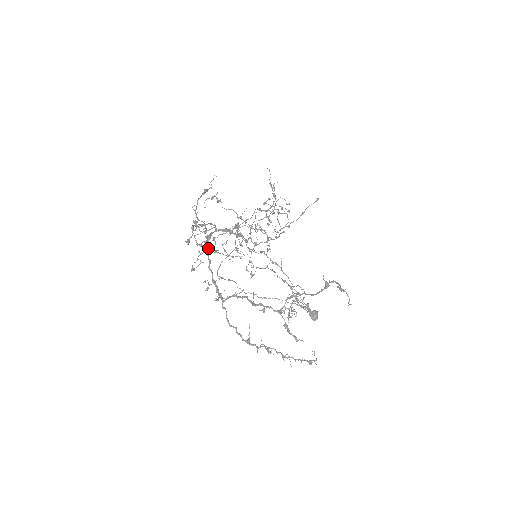
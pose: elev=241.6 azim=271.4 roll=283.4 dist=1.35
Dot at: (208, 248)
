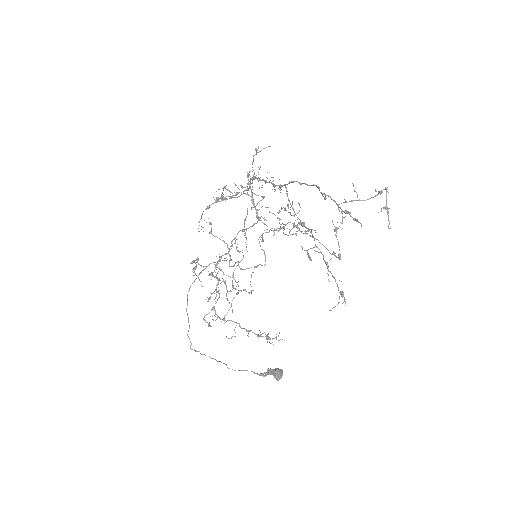
Dot at: (258, 178)
